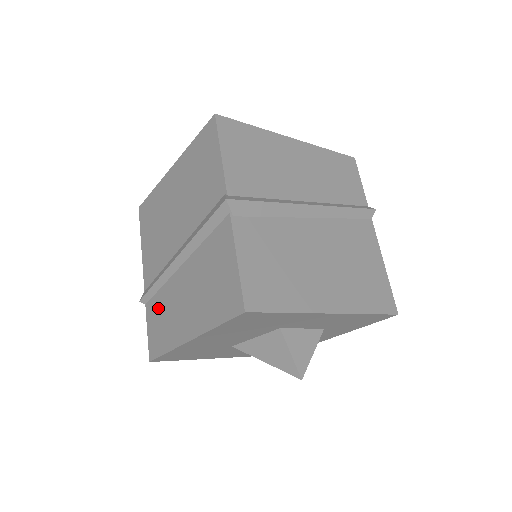
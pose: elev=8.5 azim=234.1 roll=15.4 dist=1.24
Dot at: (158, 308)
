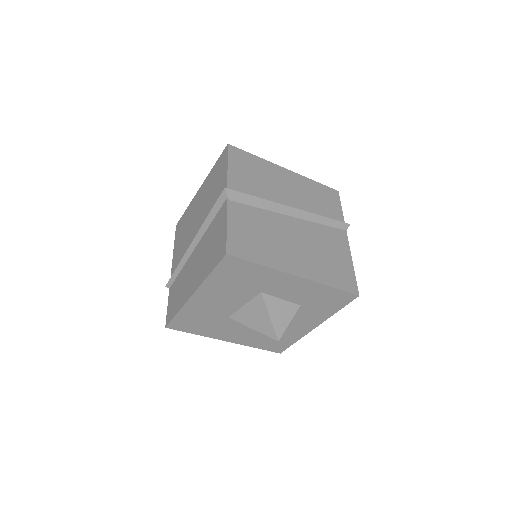
Dot at: (177, 285)
